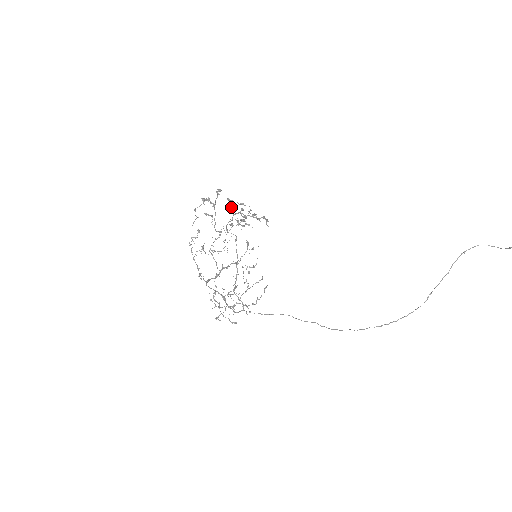
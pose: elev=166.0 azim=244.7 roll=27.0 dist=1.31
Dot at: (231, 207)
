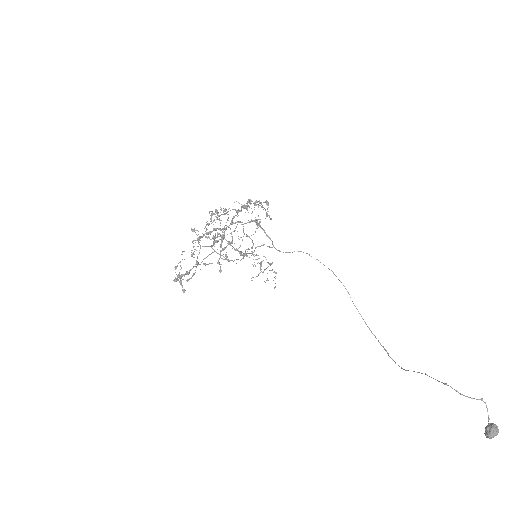
Dot at: occluded
